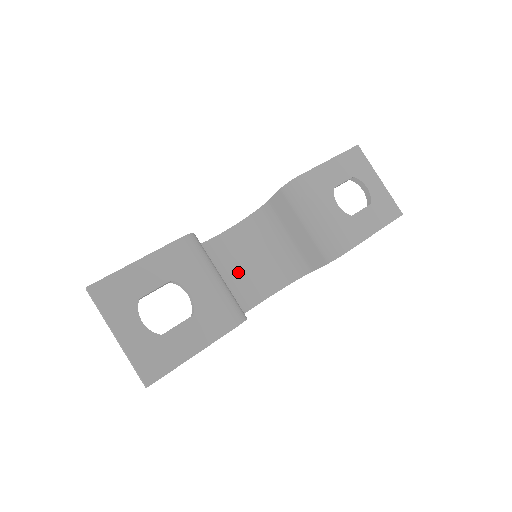
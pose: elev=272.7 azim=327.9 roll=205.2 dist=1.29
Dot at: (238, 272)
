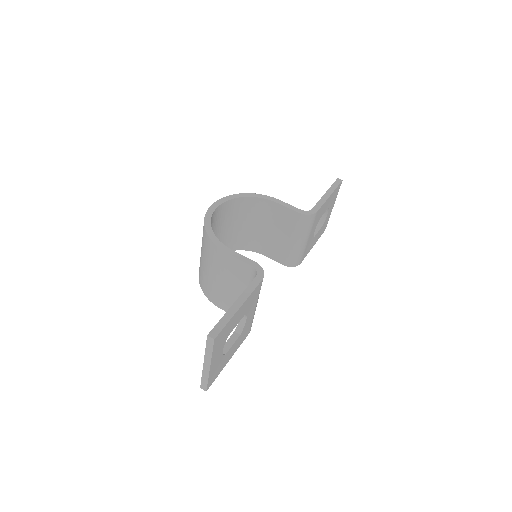
Dot at: occluded
